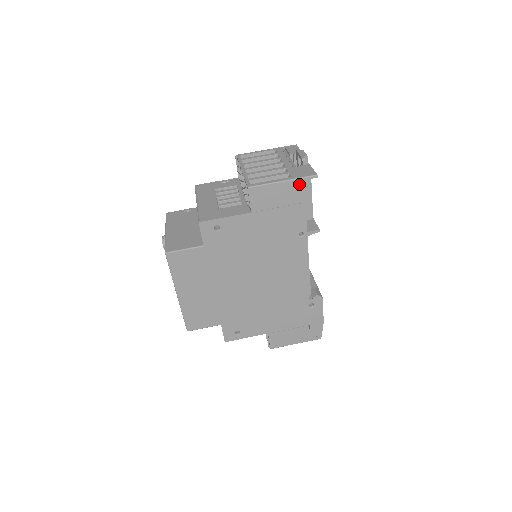
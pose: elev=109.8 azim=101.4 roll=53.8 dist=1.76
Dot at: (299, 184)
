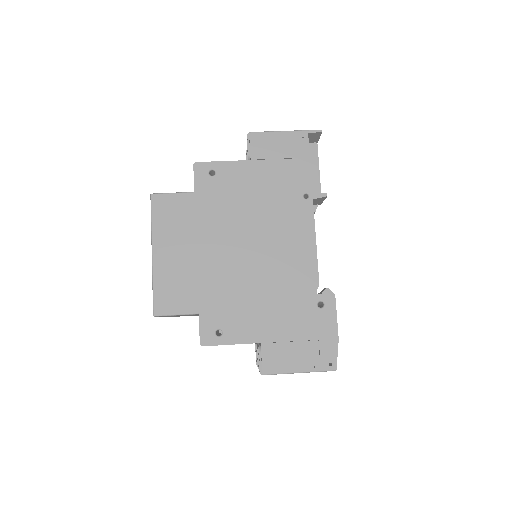
Dot at: (303, 136)
